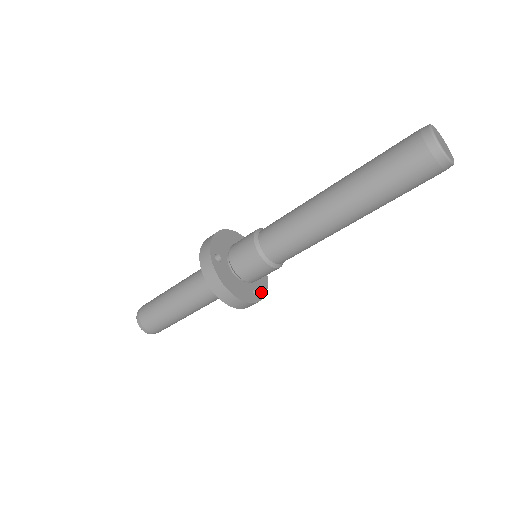
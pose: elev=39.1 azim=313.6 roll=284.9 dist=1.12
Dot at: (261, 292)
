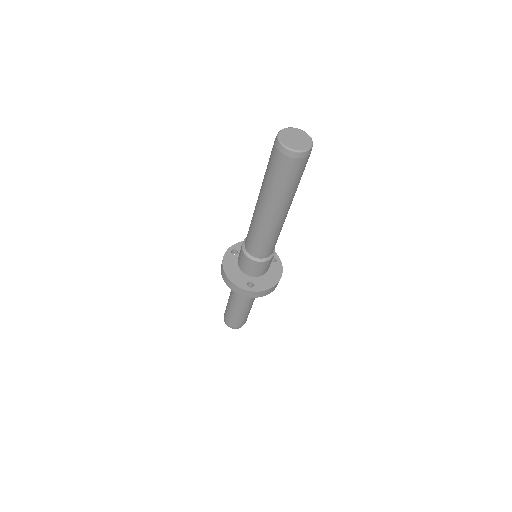
Dot at: (257, 288)
